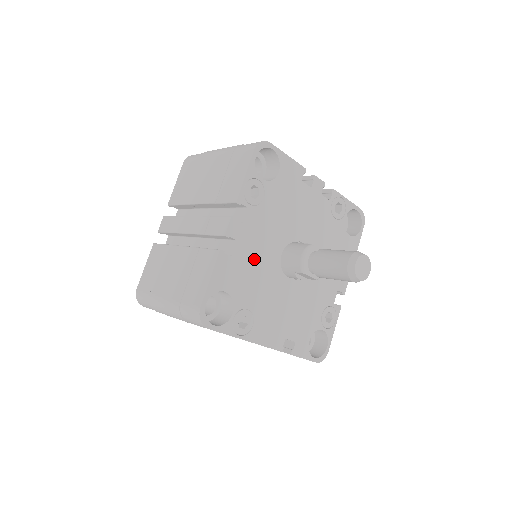
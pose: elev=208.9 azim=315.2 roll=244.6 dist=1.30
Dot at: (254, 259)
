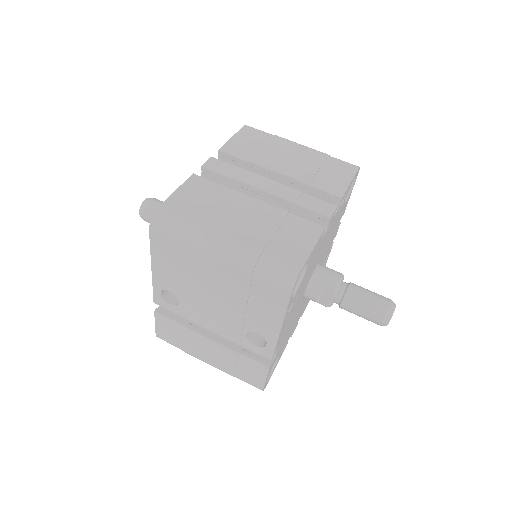
Dot at: (317, 256)
